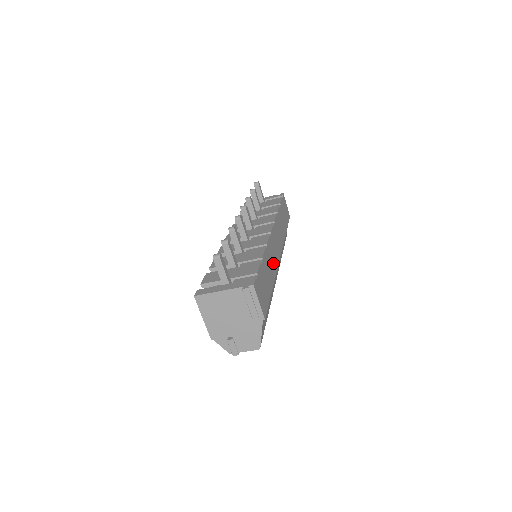
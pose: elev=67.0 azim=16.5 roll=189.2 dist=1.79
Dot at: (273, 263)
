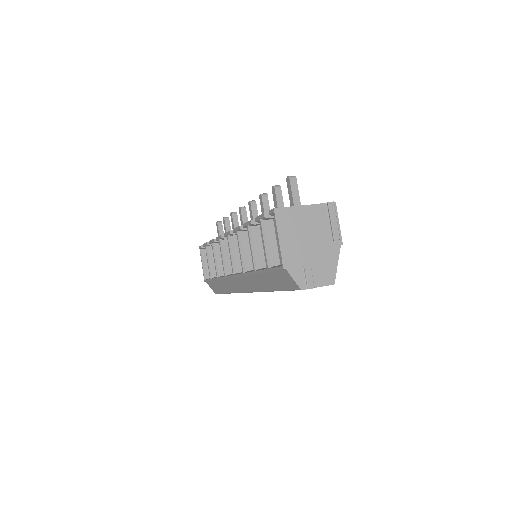
Dot at: occluded
